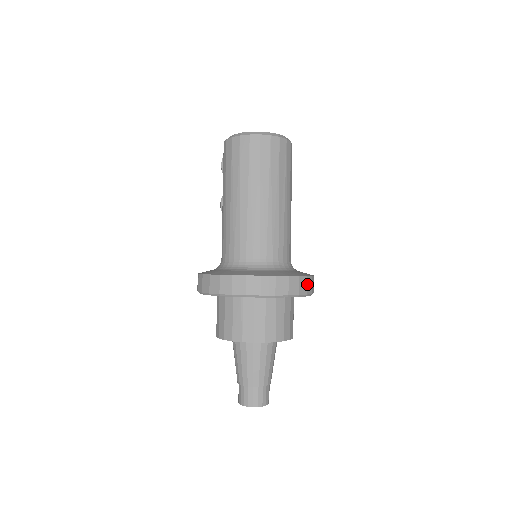
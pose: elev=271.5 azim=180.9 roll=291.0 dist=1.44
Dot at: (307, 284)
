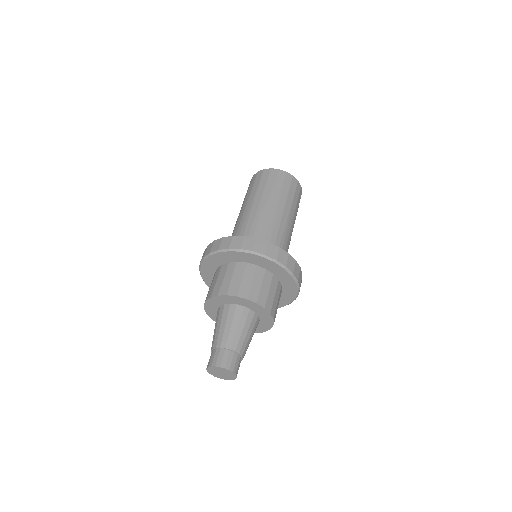
Dot at: (295, 266)
